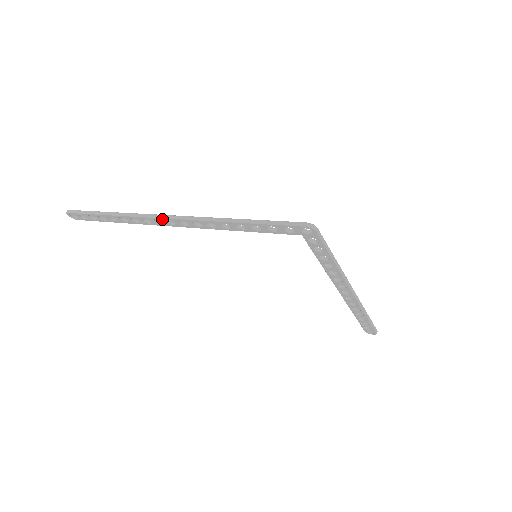
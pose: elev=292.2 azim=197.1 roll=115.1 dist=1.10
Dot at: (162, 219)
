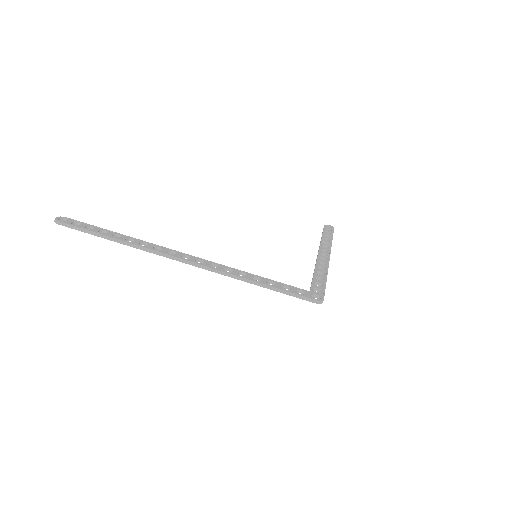
Dot at: (177, 260)
